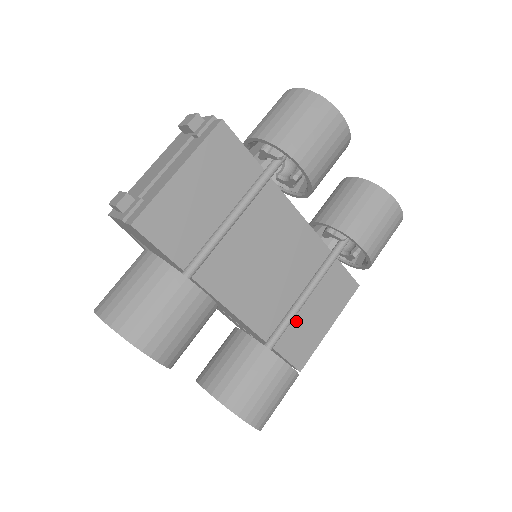
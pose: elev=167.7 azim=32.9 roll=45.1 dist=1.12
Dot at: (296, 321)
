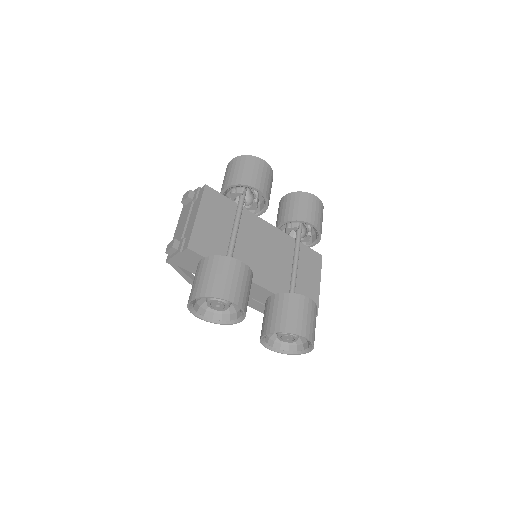
Dot at: (298, 284)
